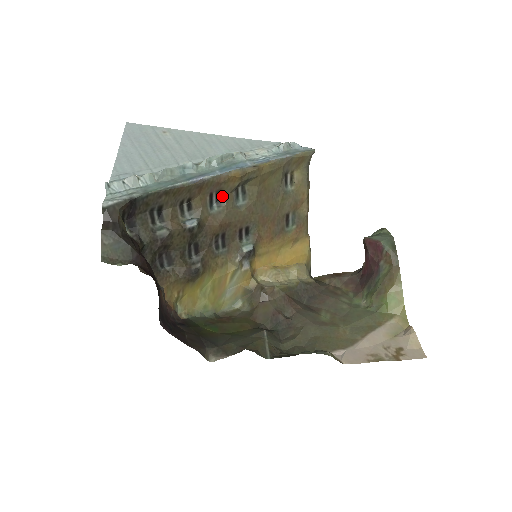
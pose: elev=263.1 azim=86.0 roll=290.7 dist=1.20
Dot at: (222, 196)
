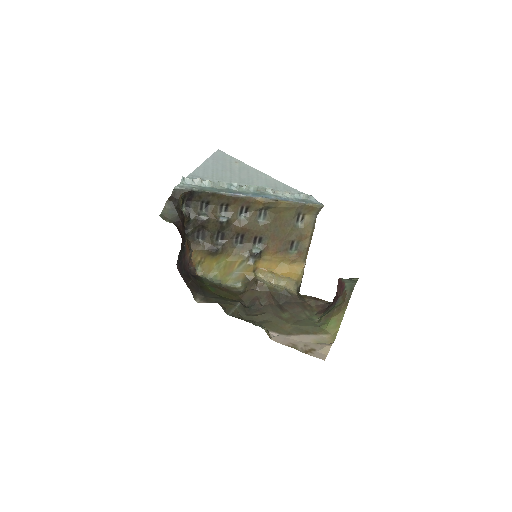
Dot at: (250, 211)
